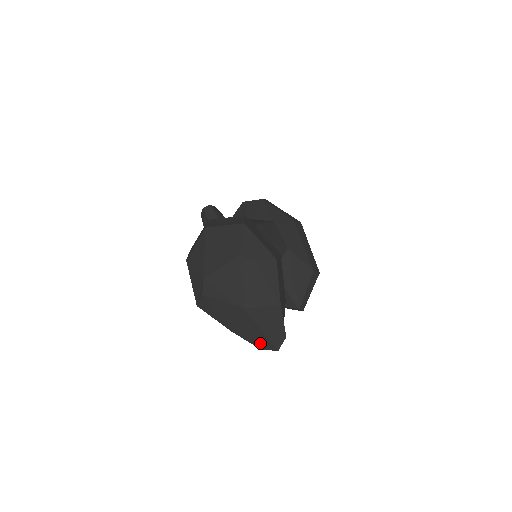
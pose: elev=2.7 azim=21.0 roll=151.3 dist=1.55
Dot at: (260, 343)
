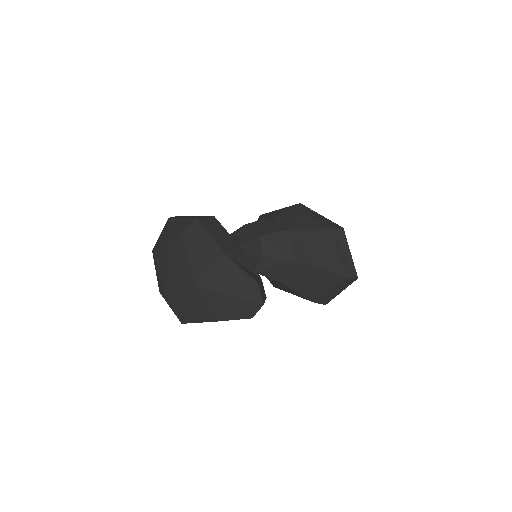
Dot at: (243, 311)
